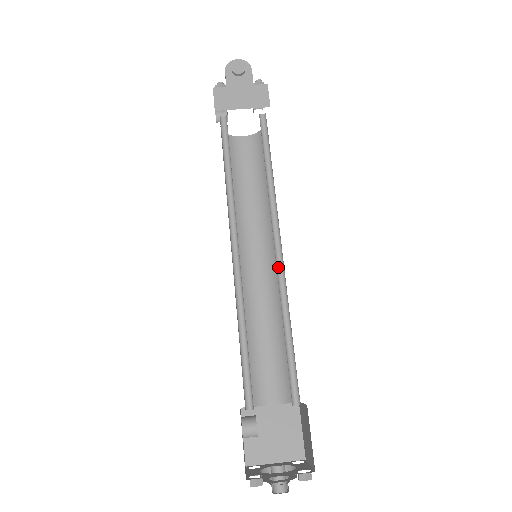
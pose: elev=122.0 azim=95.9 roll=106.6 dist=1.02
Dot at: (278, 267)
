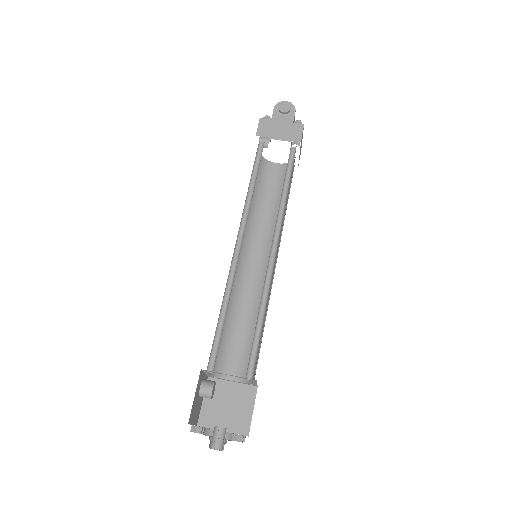
Dot at: (269, 267)
